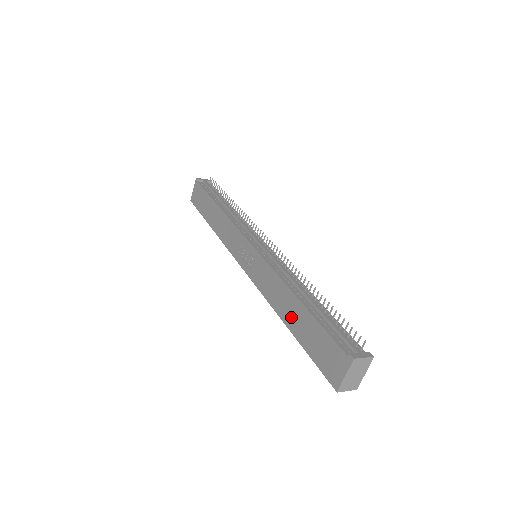
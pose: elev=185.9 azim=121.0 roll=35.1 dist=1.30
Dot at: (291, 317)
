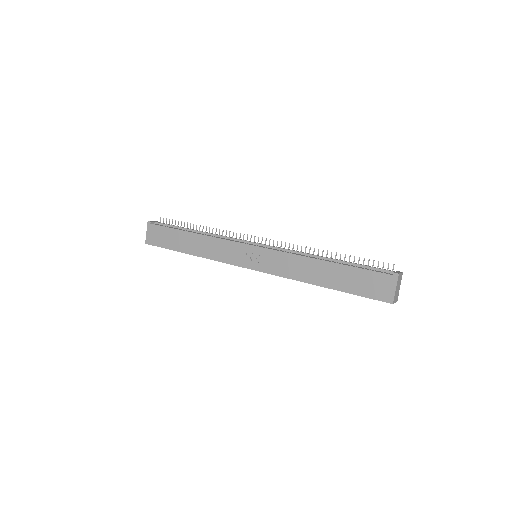
Dot at: (325, 278)
